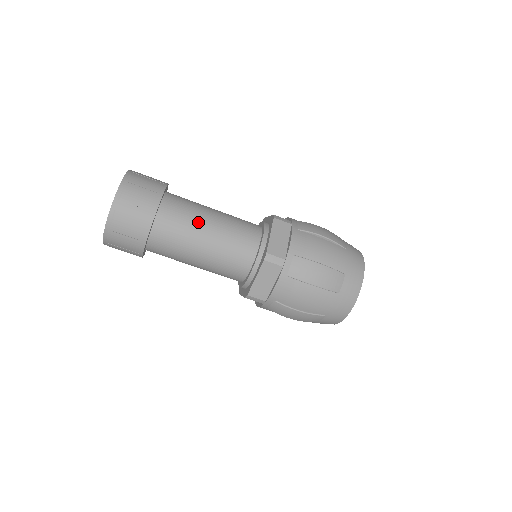
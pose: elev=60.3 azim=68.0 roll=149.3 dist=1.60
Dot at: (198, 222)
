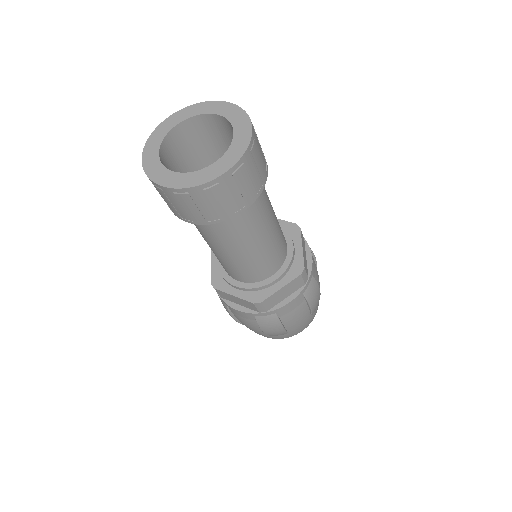
Dot at: (270, 210)
